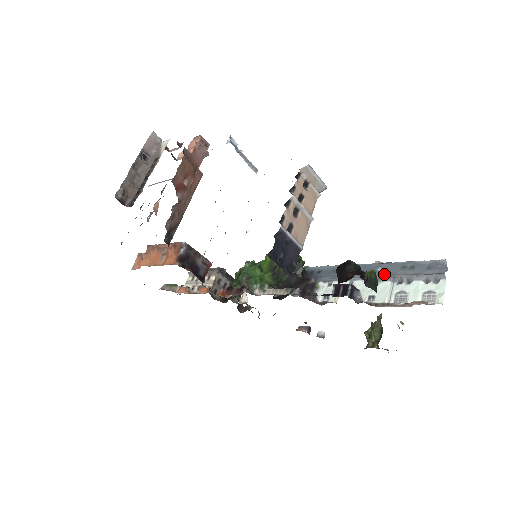
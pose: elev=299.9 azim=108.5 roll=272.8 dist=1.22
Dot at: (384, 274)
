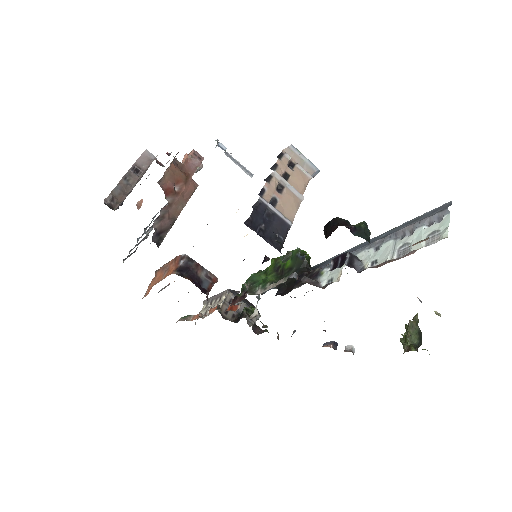
Dot at: (386, 235)
